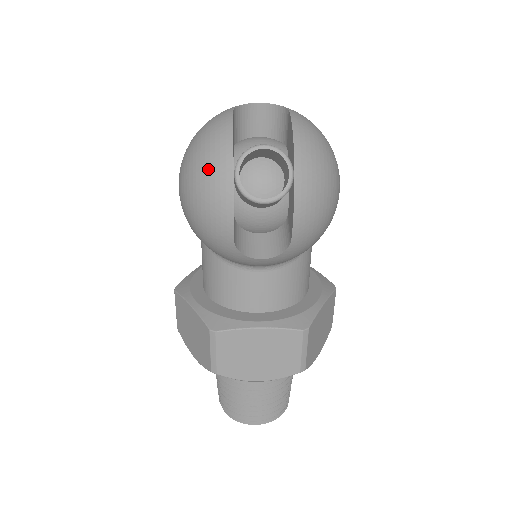
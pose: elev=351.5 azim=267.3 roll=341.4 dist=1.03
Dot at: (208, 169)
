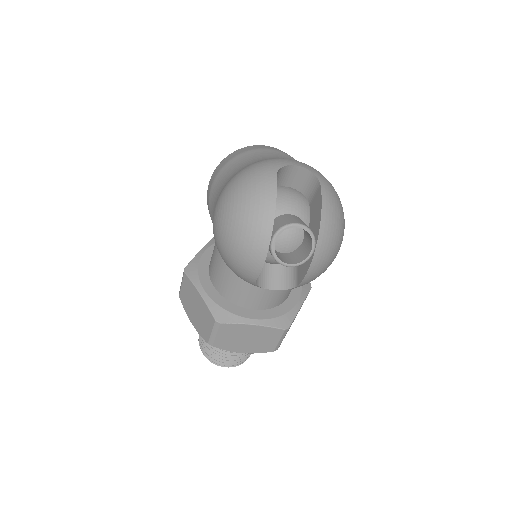
Dot at: (250, 230)
